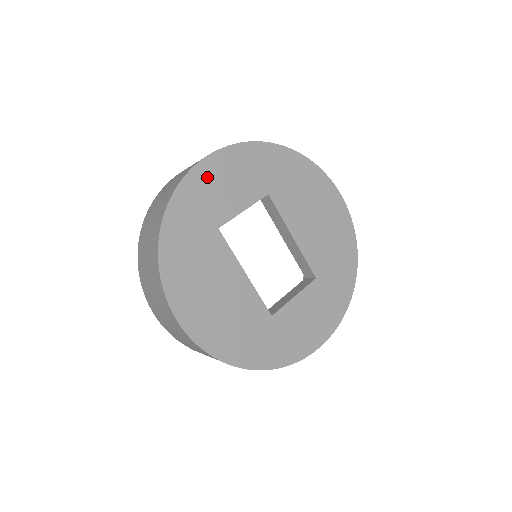
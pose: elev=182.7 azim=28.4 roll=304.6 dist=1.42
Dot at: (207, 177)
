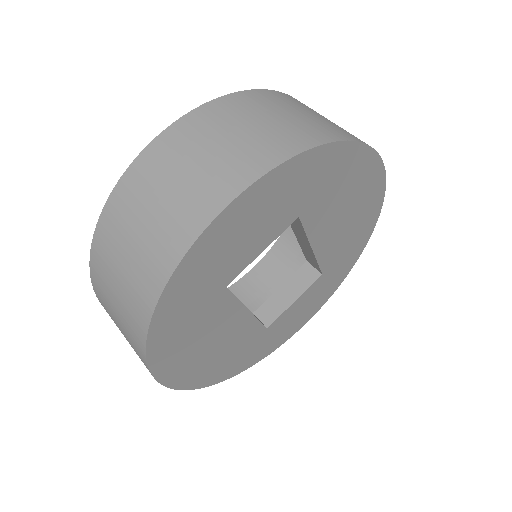
Dot at: (221, 236)
